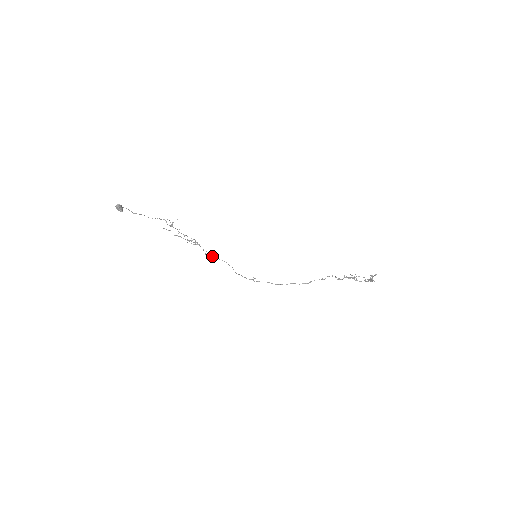
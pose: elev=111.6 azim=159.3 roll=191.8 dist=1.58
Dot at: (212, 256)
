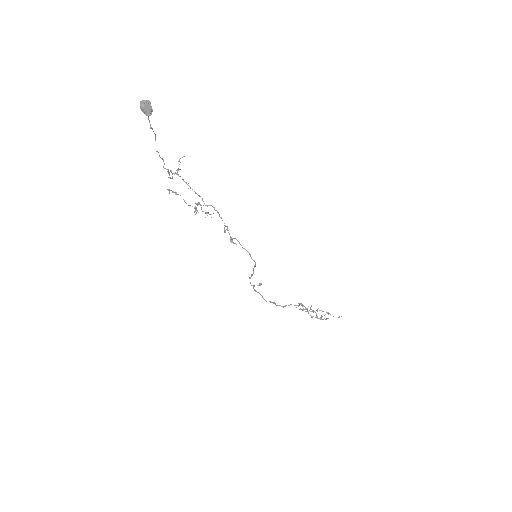
Dot at: (233, 238)
